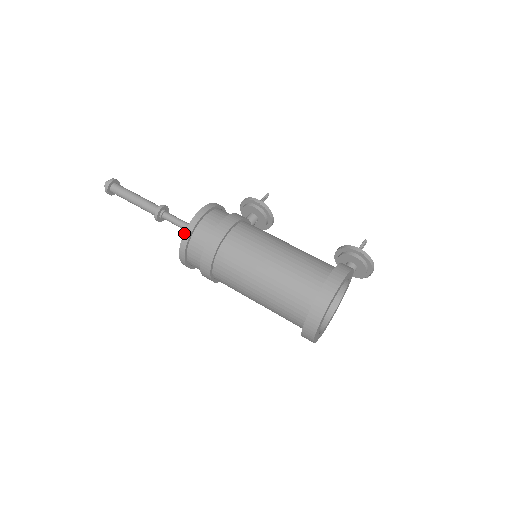
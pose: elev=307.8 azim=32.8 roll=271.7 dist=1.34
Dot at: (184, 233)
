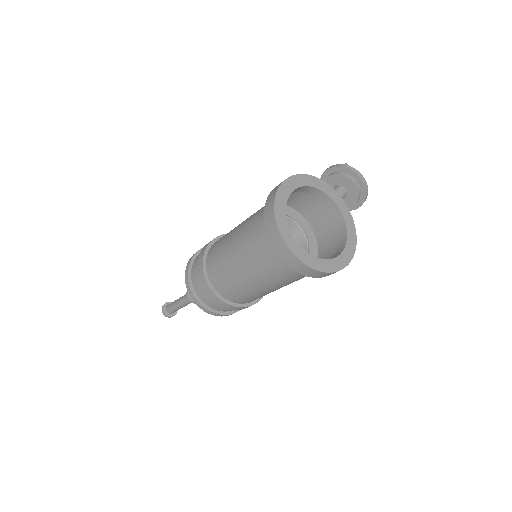
Dot at: (185, 276)
